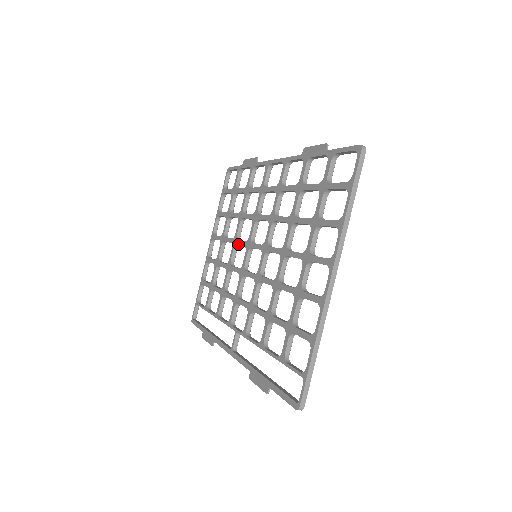
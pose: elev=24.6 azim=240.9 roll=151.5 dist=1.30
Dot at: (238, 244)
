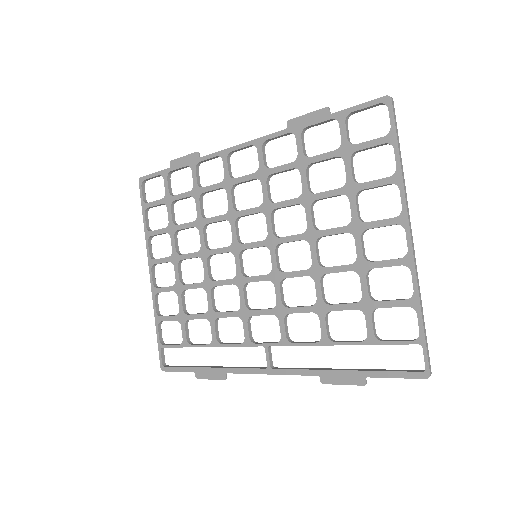
Dot at: (214, 254)
